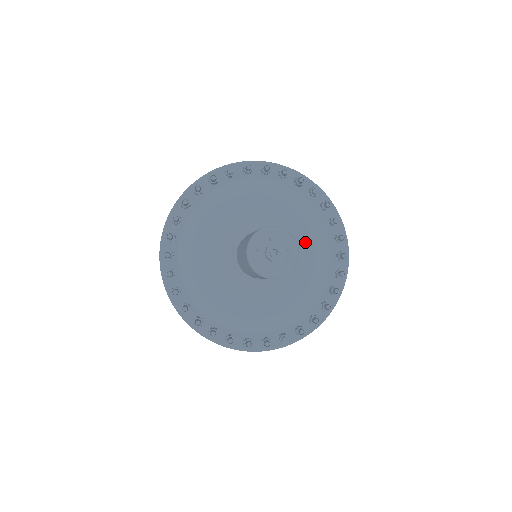
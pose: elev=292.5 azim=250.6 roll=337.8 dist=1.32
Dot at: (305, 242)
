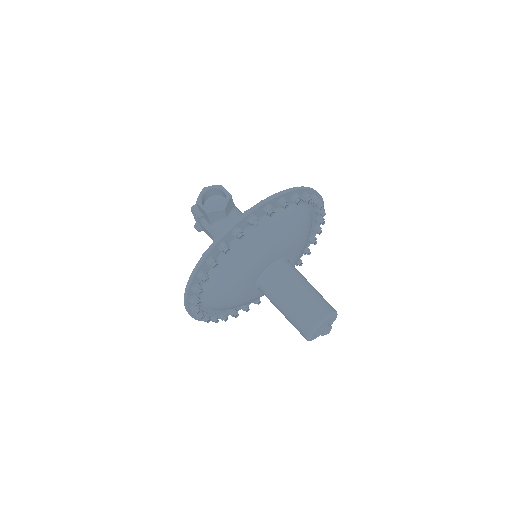
Dot at: (303, 246)
